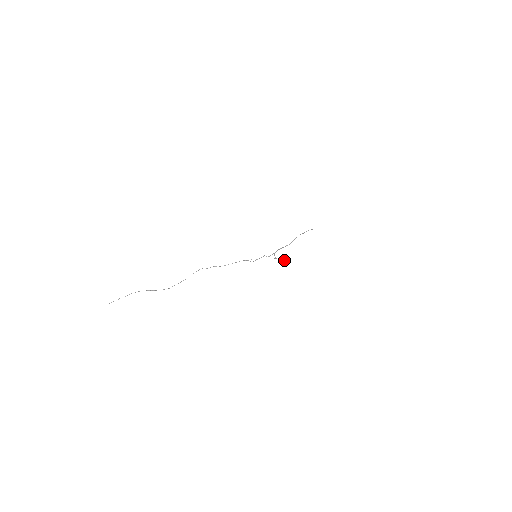
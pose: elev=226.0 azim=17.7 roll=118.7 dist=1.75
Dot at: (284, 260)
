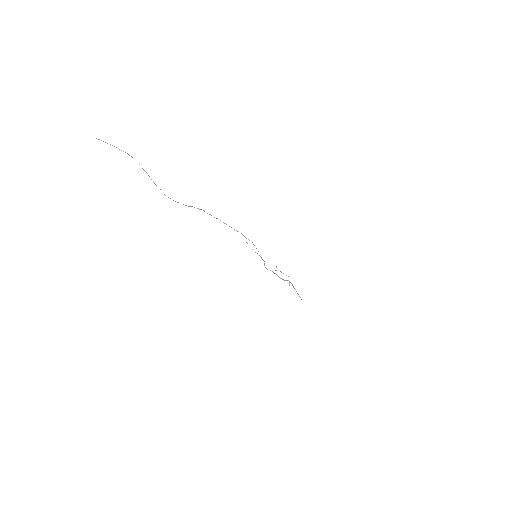
Dot at: occluded
